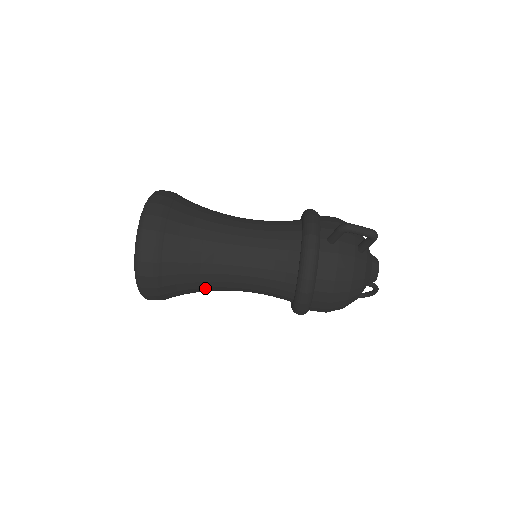
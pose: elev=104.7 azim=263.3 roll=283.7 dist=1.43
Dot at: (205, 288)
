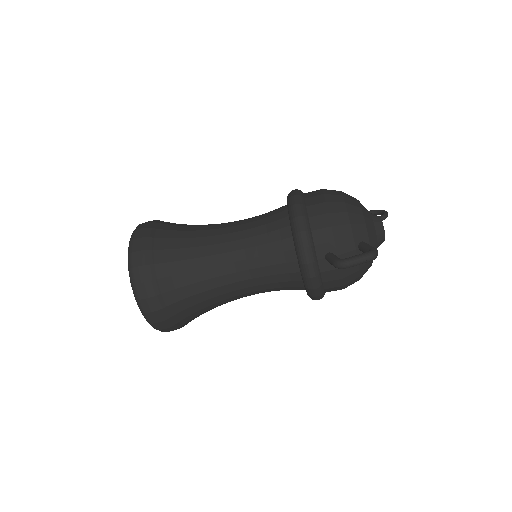
Dot at: occluded
